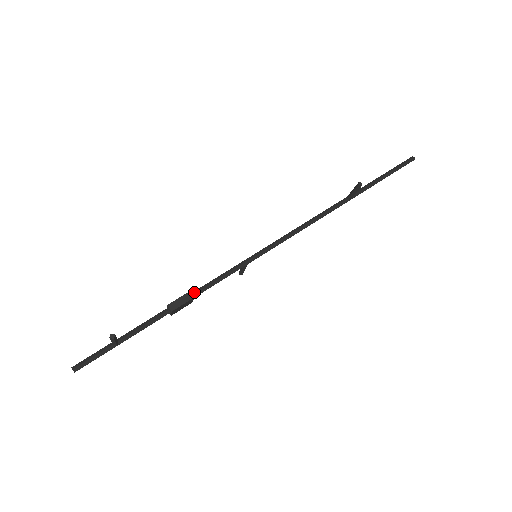
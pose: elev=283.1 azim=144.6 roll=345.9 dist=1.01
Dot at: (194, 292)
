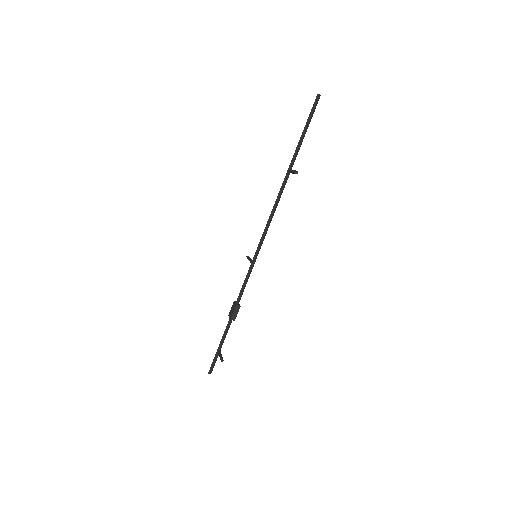
Dot at: (237, 301)
